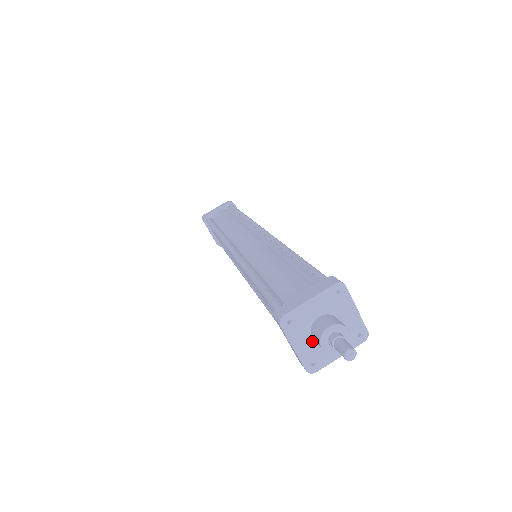
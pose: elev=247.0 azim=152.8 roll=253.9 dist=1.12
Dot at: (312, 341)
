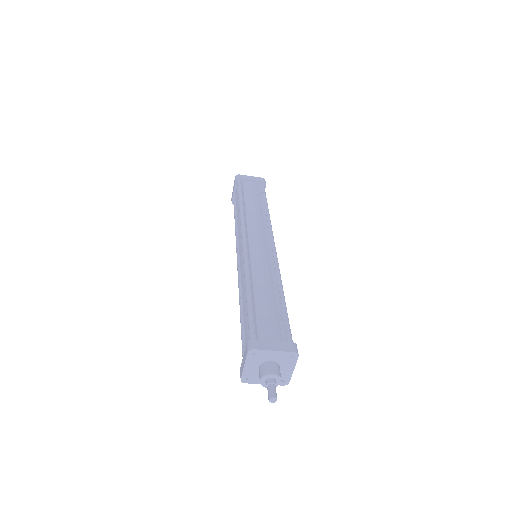
Dot at: occluded
